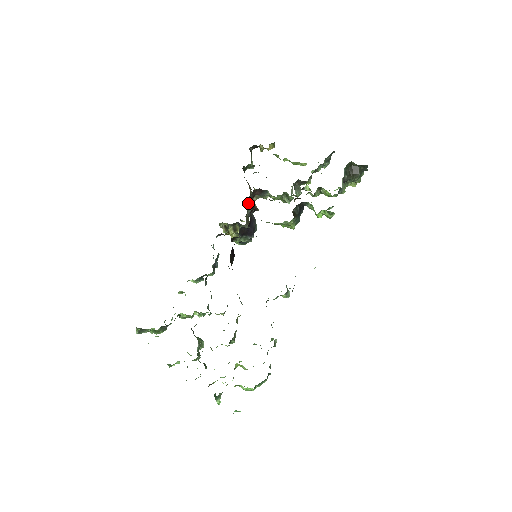
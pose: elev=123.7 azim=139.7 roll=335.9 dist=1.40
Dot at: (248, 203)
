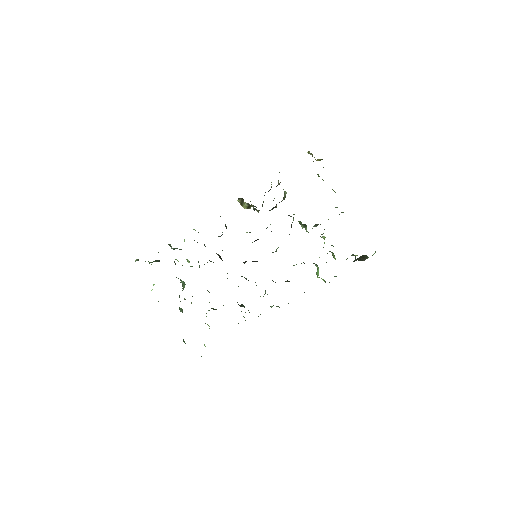
Dot at: (272, 208)
